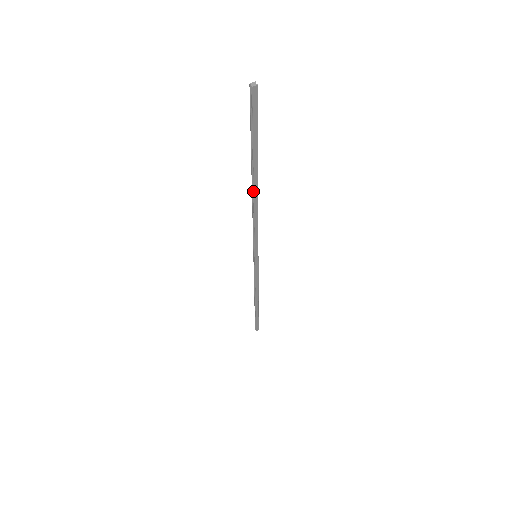
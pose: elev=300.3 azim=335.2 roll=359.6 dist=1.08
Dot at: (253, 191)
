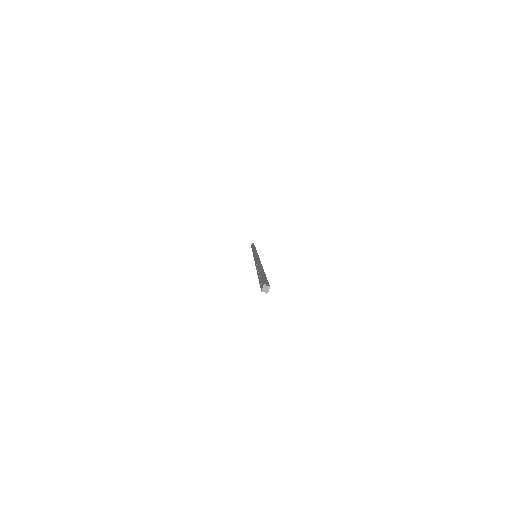
Dot at: occluded
